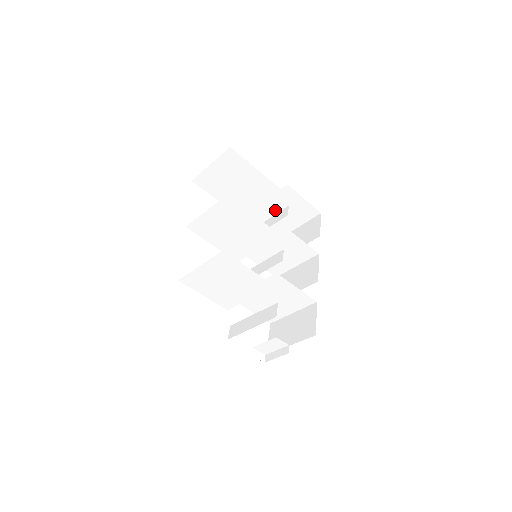
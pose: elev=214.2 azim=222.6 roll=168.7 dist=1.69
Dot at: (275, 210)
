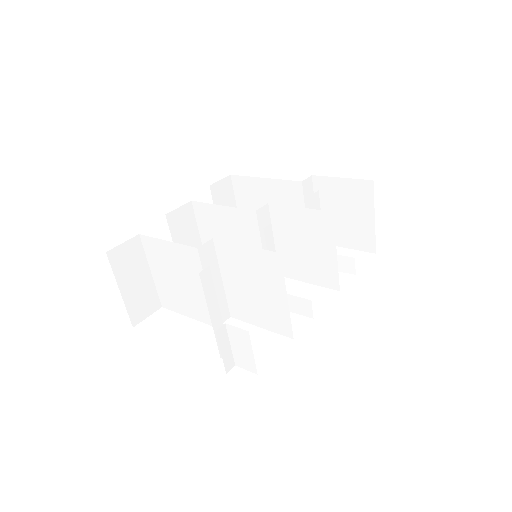
Dot at: (334, 218)
